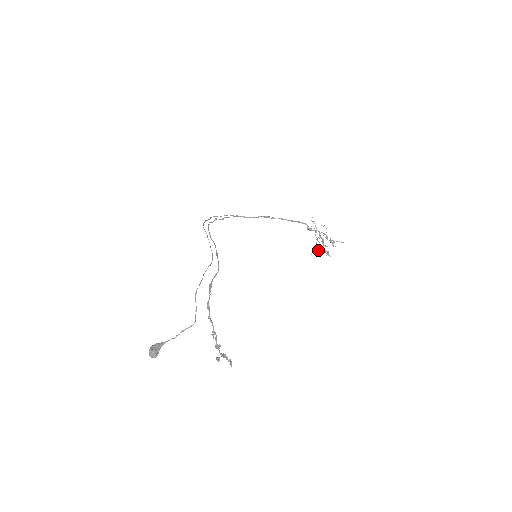
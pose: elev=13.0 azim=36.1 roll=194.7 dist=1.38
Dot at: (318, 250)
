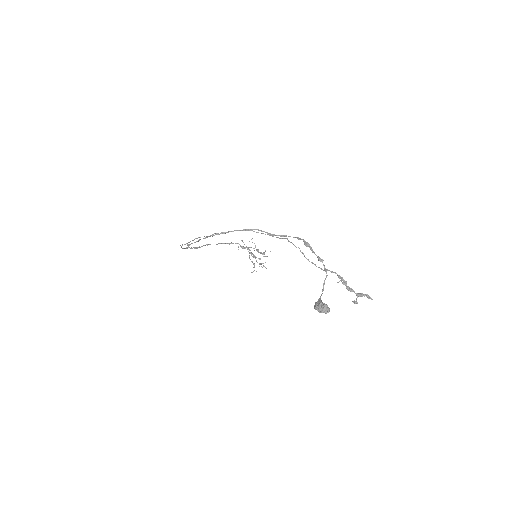
Dot at: (254, 266)
